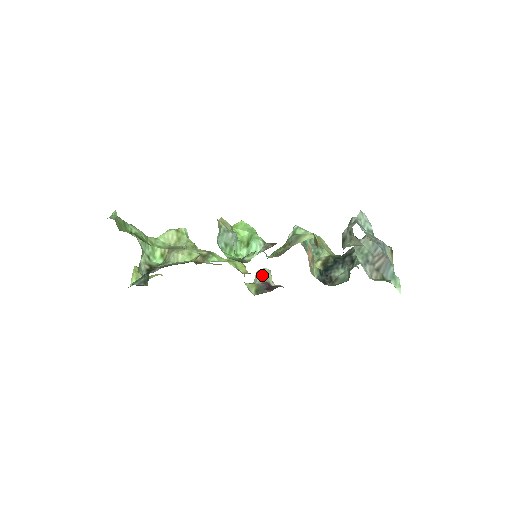
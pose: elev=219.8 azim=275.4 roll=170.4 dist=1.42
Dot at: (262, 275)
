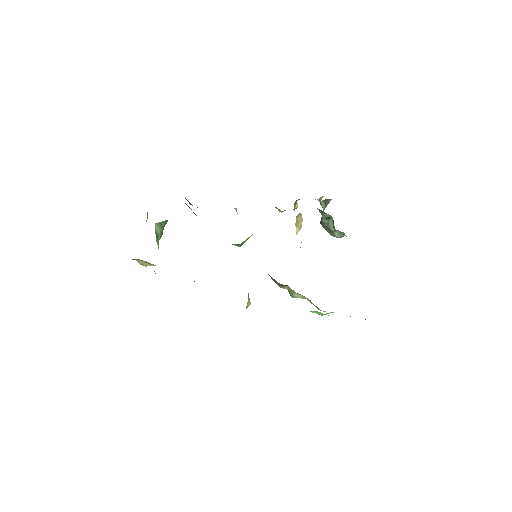
Dot at: occluded
